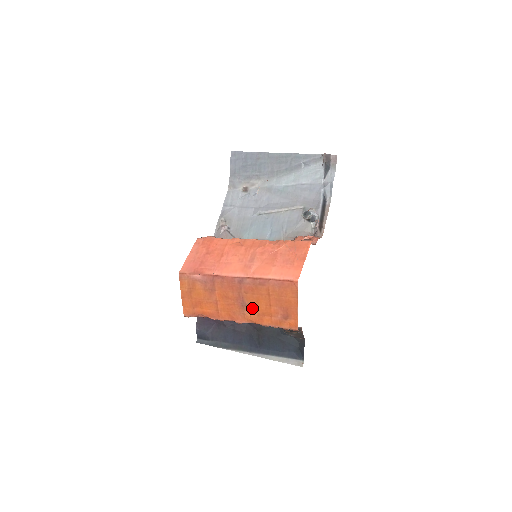
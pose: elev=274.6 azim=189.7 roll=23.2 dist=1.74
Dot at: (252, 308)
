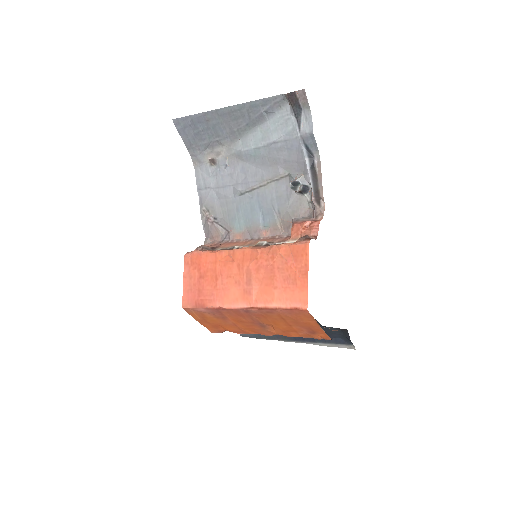
Dot at: (273, 328)
